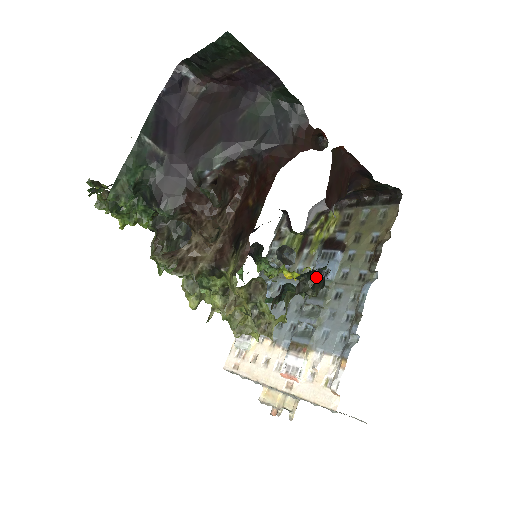
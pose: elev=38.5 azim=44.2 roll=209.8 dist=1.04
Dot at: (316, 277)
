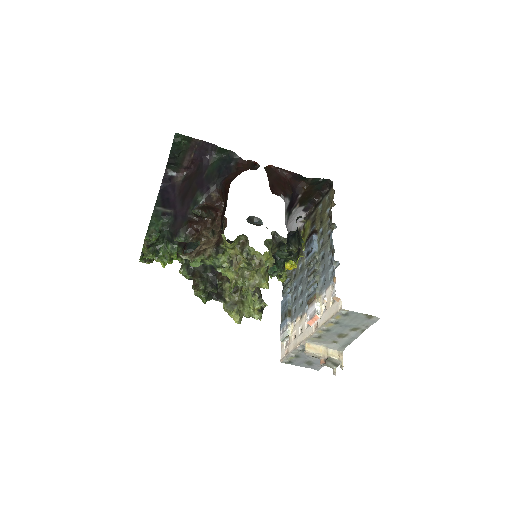
Dot at: (307, 258)
